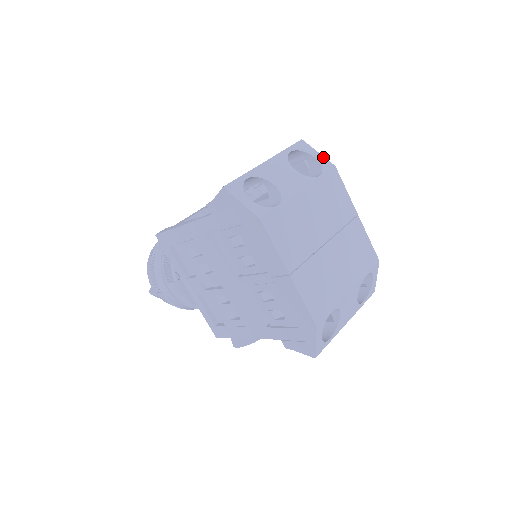
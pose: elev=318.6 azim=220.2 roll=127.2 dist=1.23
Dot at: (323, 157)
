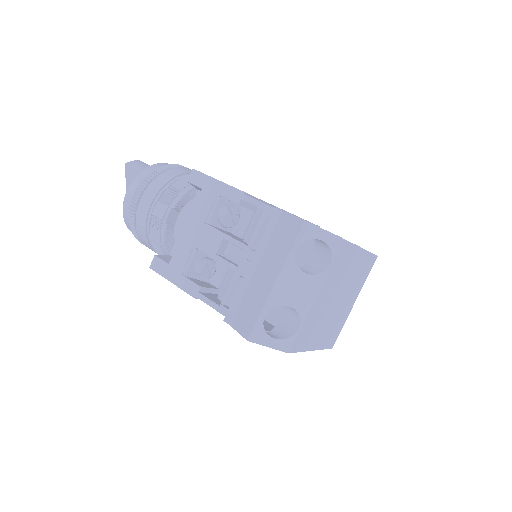
Dot at: (330, 234)
